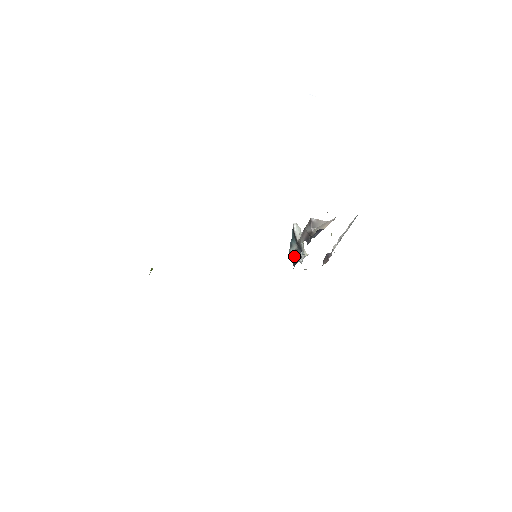
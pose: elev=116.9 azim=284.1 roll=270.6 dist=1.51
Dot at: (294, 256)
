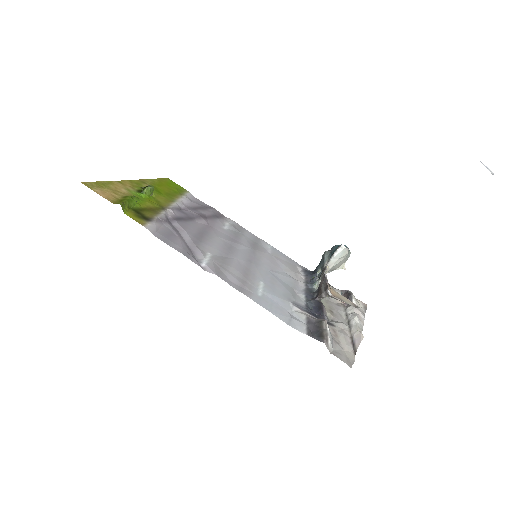
Dot at: (320, 265)
